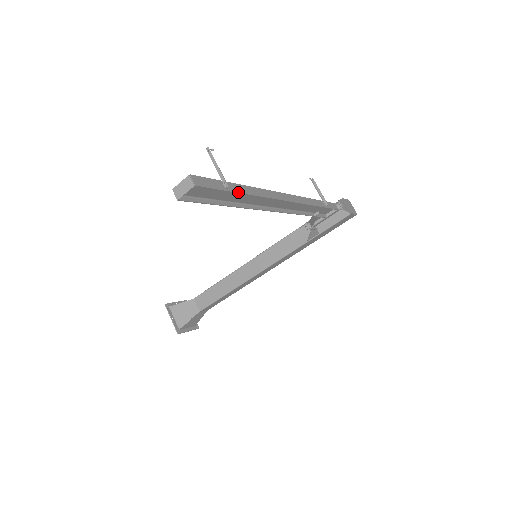
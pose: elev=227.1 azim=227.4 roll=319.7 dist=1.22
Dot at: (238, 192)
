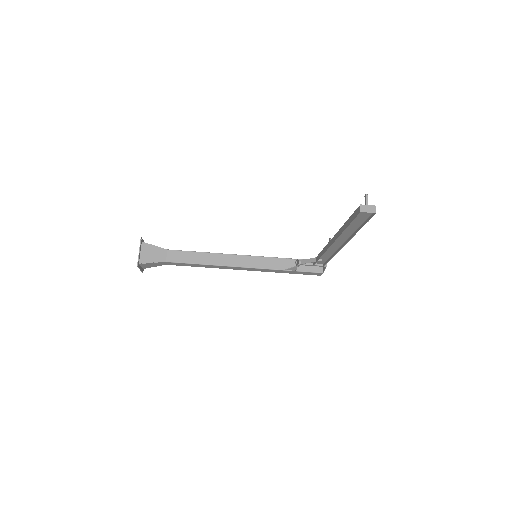
Dot at: occluded
